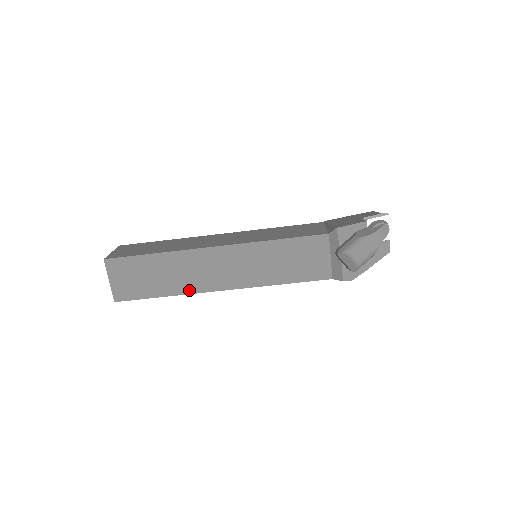
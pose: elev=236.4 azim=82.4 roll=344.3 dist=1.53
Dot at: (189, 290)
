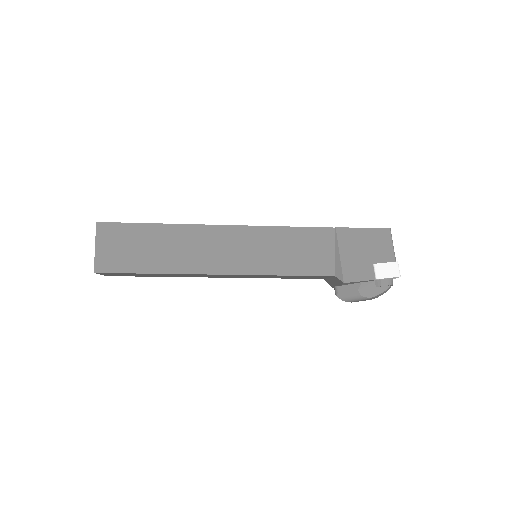
Dot at: occluded
